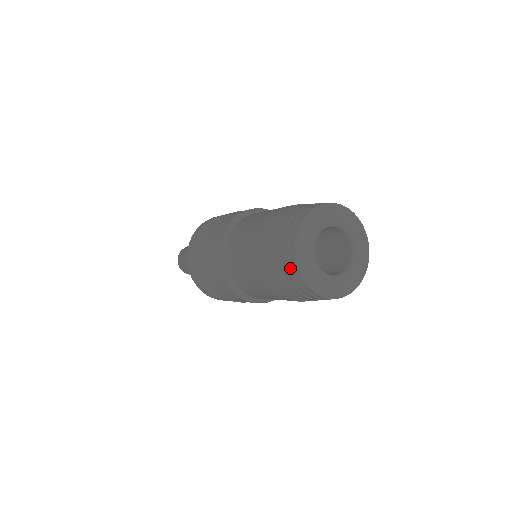
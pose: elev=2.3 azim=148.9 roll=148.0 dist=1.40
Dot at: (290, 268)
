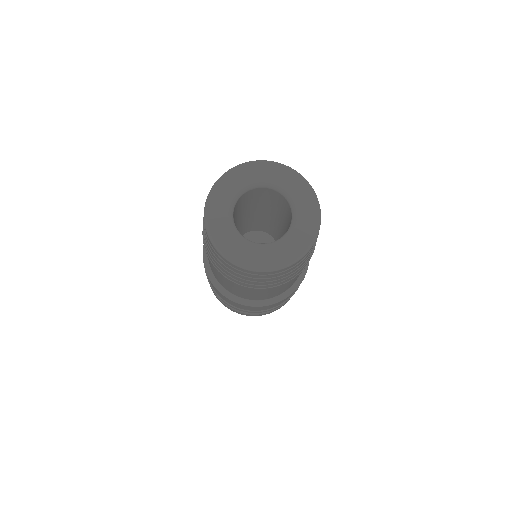
Dot at: (229, 266)
